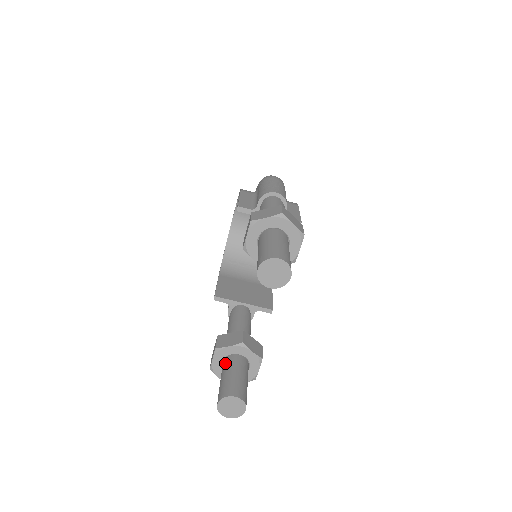
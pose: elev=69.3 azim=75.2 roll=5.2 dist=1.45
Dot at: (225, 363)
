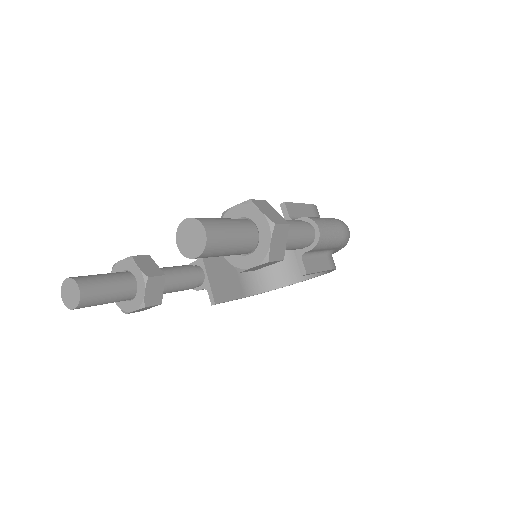
Dot at: (121, 272)
